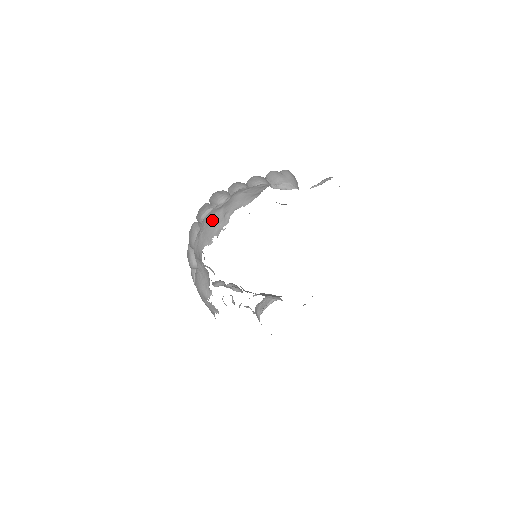
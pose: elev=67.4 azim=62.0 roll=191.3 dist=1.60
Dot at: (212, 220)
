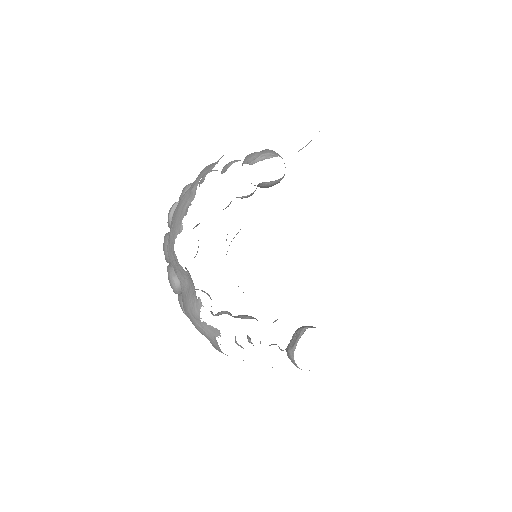
Dot at: (179, 206)
